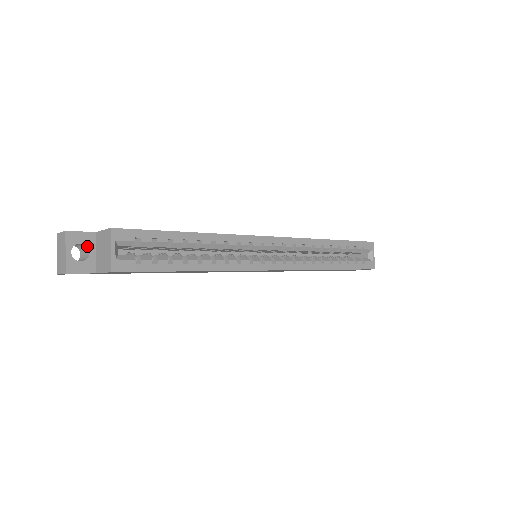
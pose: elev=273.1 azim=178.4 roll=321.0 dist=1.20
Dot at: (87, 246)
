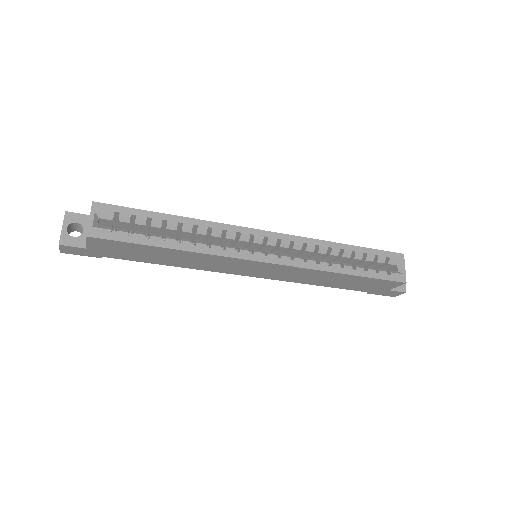
Dot at: (82, 225)
